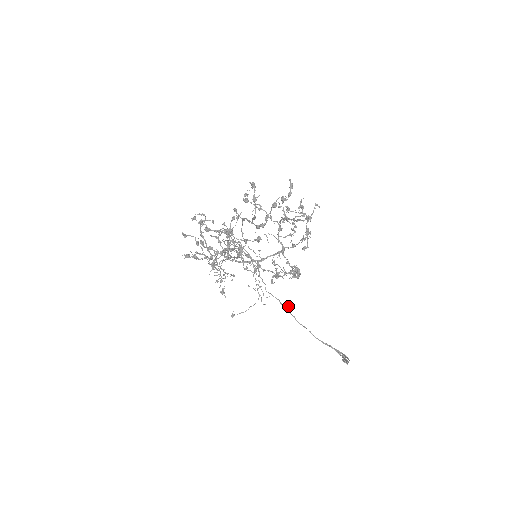
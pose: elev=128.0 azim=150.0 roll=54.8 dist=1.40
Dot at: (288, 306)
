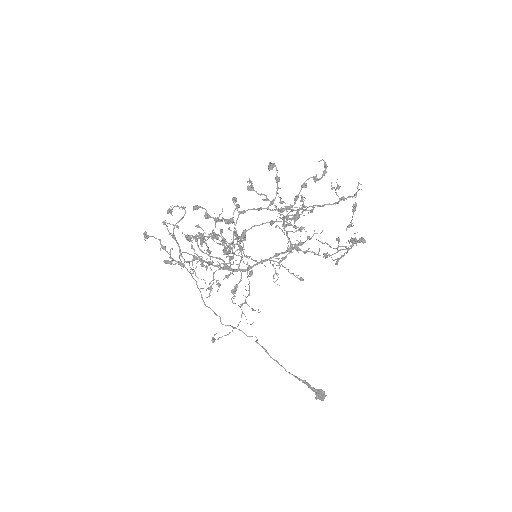
Dot at: occluded
